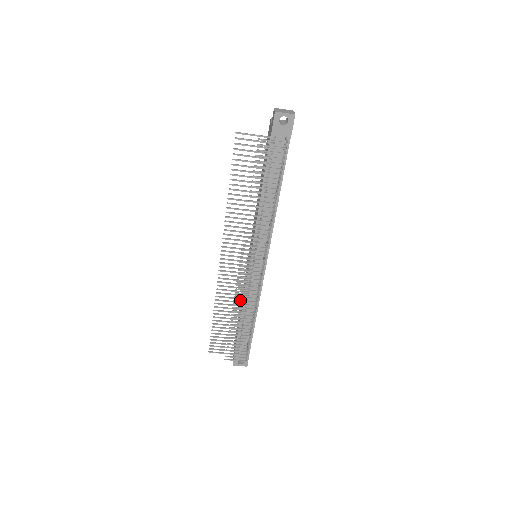
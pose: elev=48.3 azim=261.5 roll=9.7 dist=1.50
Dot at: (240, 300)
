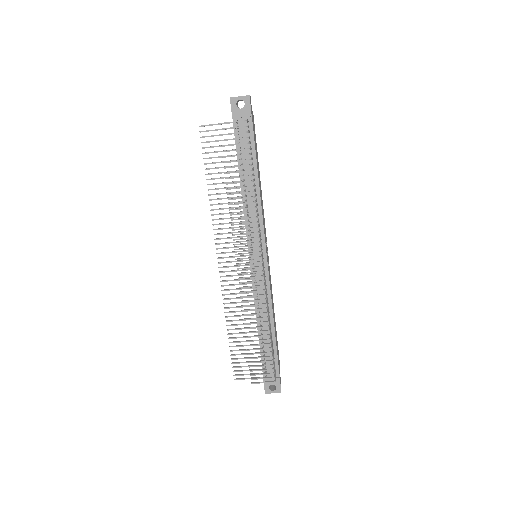
Dot at: occluded
